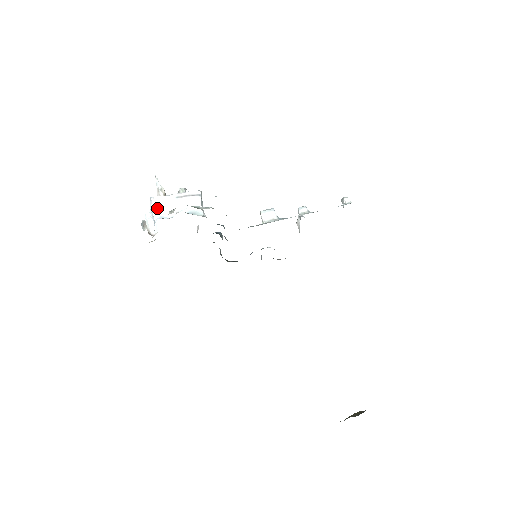
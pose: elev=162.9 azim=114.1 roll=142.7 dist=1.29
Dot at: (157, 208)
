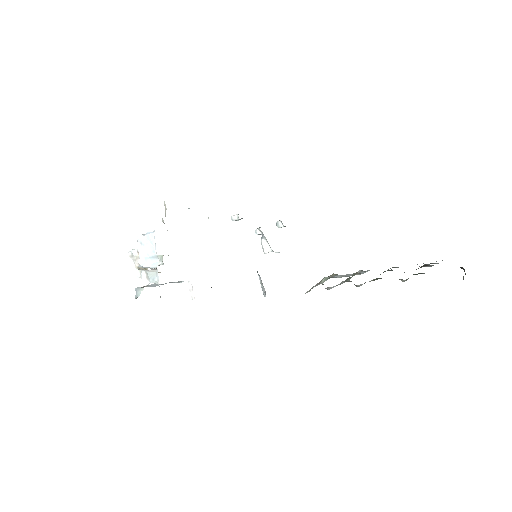
Dot at: occluded
